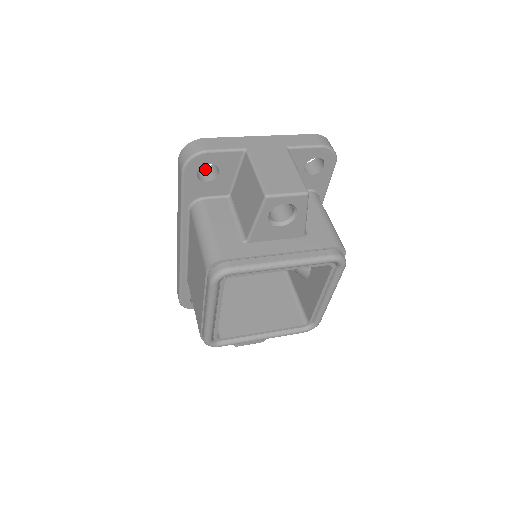
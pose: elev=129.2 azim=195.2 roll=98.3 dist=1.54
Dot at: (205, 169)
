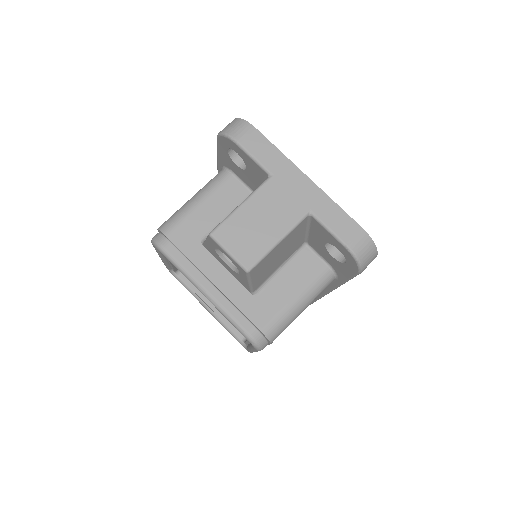
Dot at: occluded
